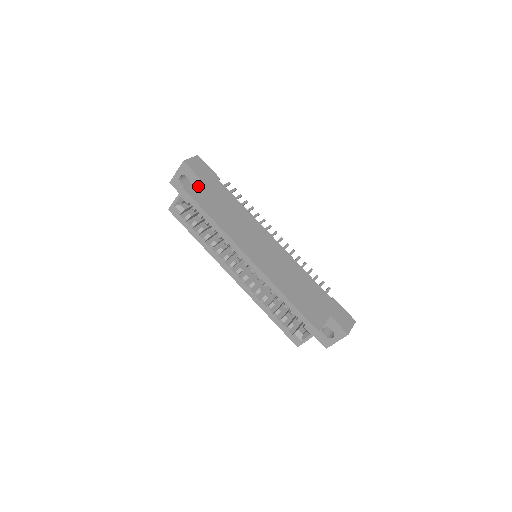
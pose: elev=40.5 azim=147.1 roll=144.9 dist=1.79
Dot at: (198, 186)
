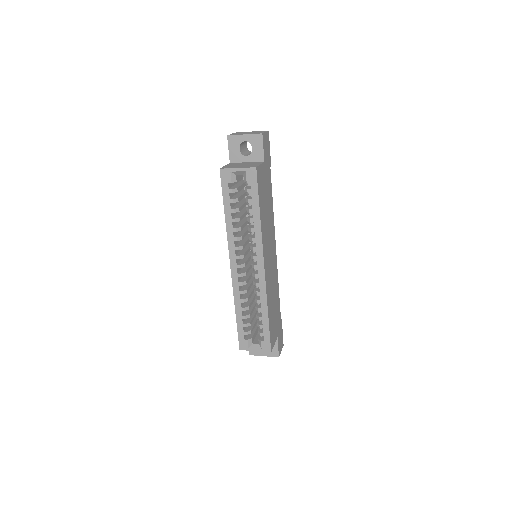
Dot at: (262, 169)
